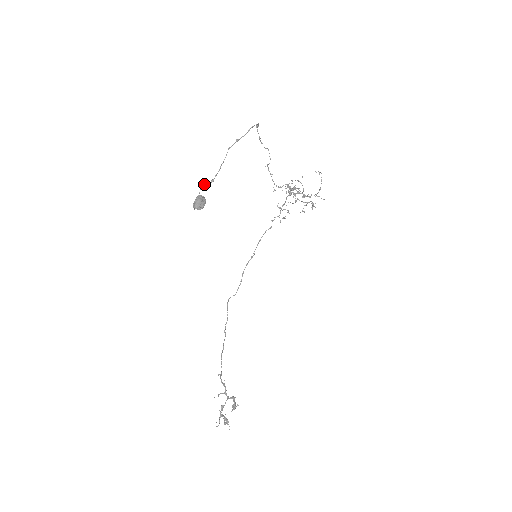
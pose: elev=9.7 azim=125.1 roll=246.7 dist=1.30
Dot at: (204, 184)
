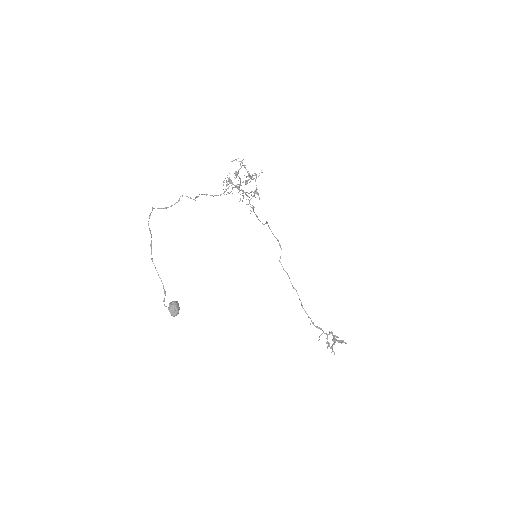
Dot at: (163, 301)
